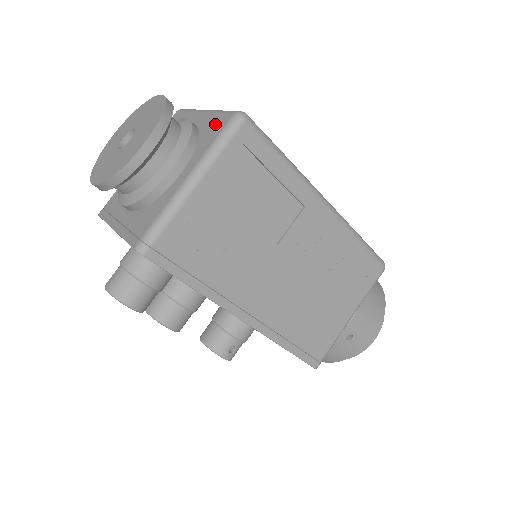
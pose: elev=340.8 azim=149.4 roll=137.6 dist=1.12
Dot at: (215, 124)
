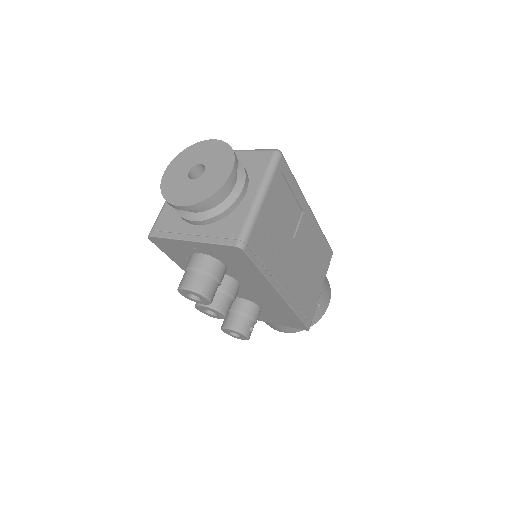
Dot at: (257, 158)
